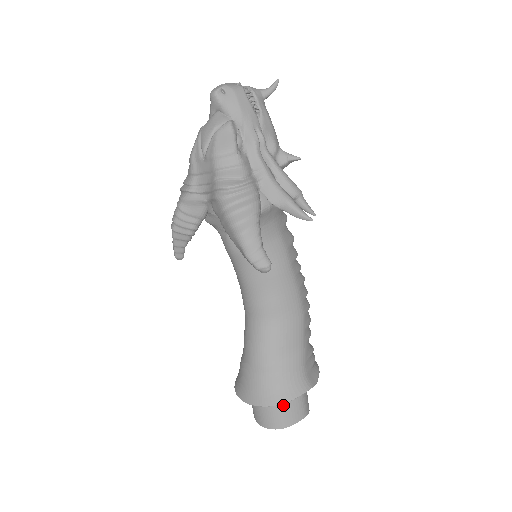
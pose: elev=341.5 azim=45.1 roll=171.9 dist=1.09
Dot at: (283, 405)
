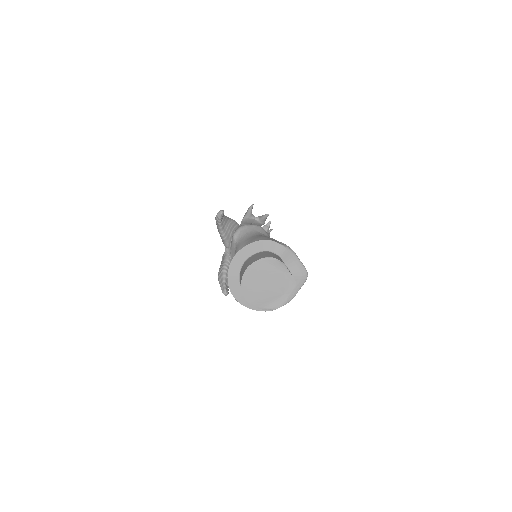
Dot at: (250, 260)
